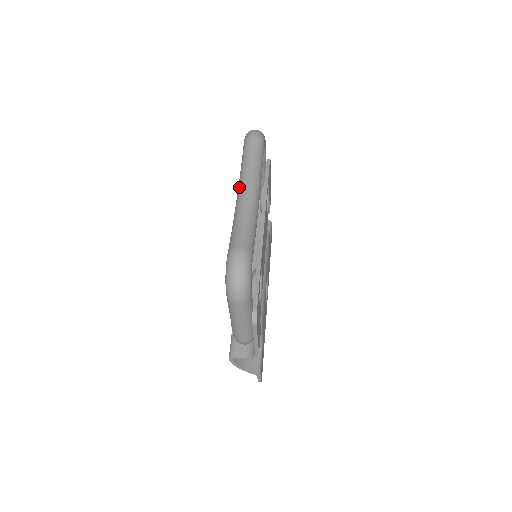
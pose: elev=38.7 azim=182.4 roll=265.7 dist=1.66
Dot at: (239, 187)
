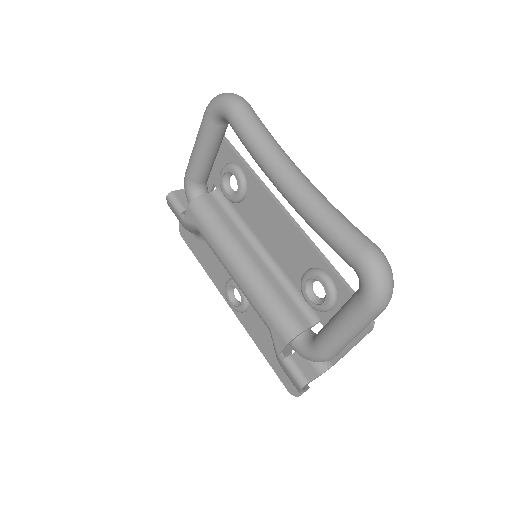
Dot at: (280, 171)
